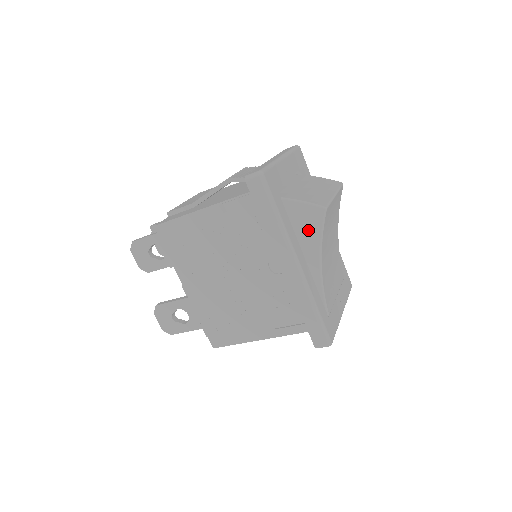
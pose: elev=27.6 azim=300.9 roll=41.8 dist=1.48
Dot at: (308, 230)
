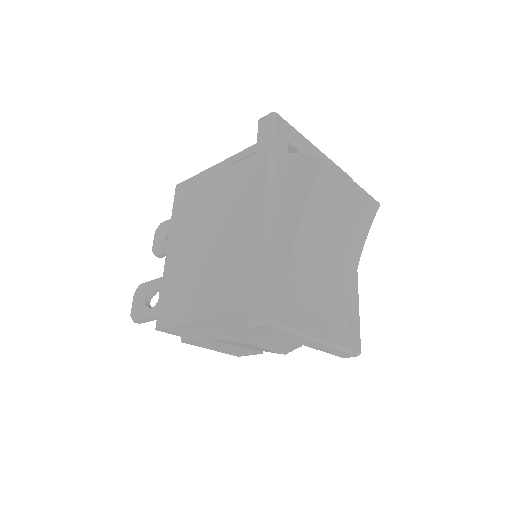
Dot at: (301, 184)
